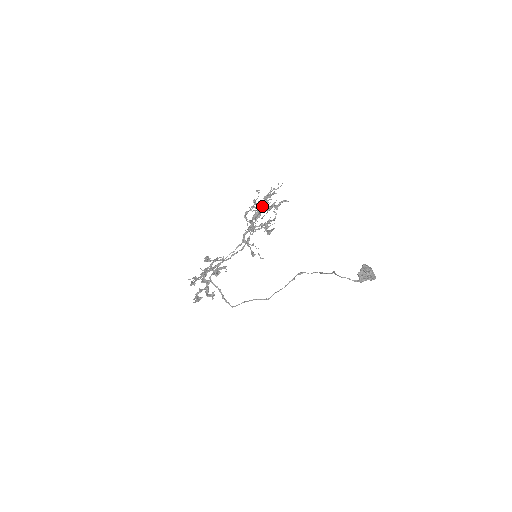
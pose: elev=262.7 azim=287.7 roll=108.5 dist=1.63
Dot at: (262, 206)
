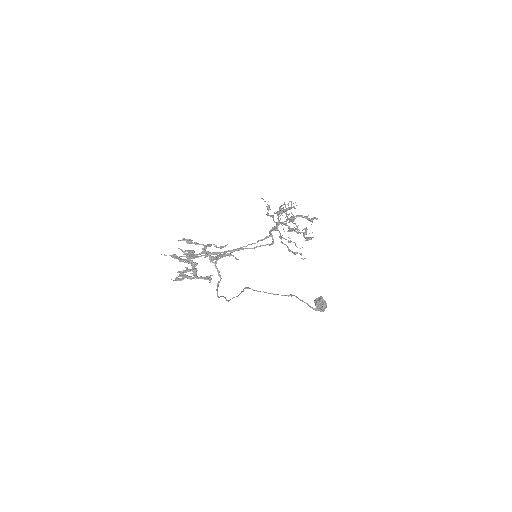
Dot at: (289, 214)
